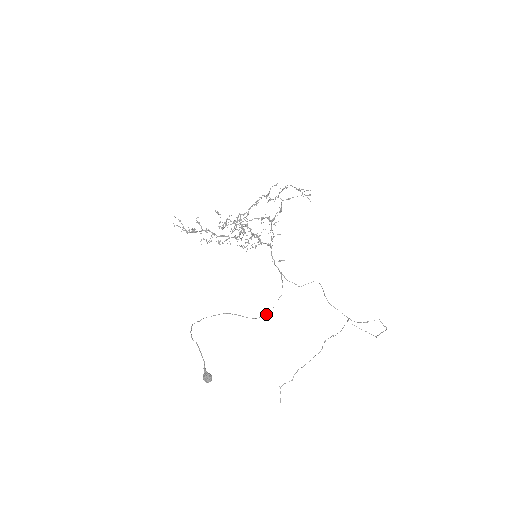
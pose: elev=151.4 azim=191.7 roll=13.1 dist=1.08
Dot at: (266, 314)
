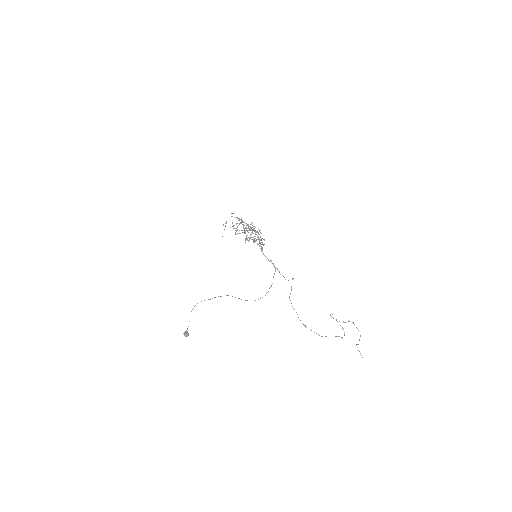
Dot at: occluded
